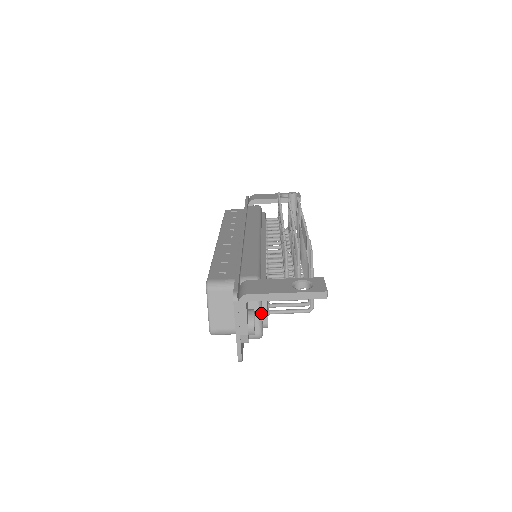
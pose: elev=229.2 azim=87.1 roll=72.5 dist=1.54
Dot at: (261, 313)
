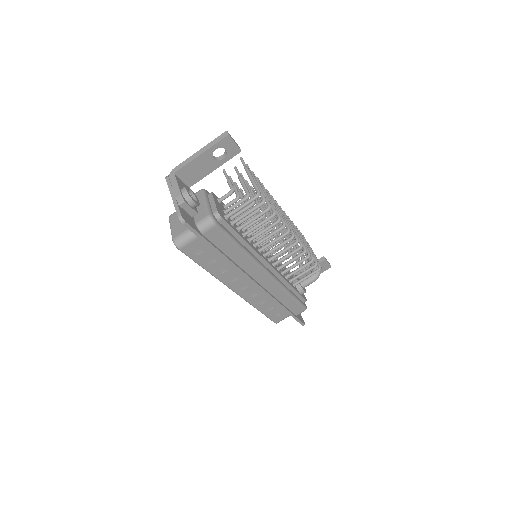
Dot at: (208, 204)
